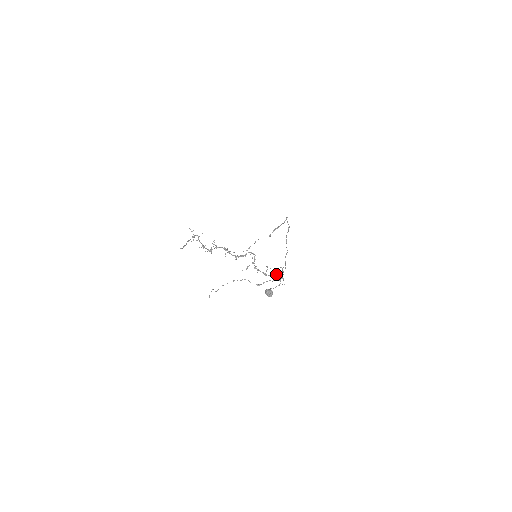
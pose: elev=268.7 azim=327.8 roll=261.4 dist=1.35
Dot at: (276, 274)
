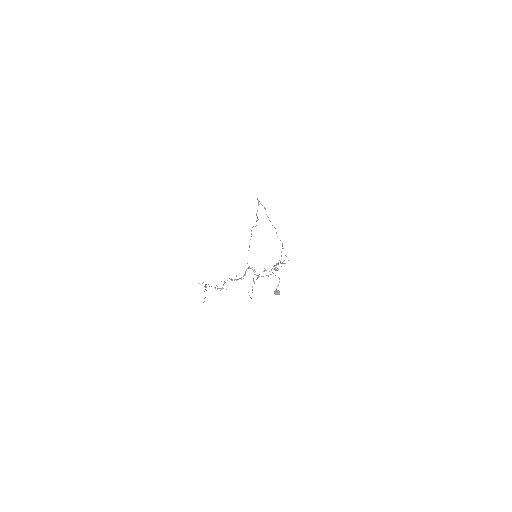
Dot at: (276, 264)
